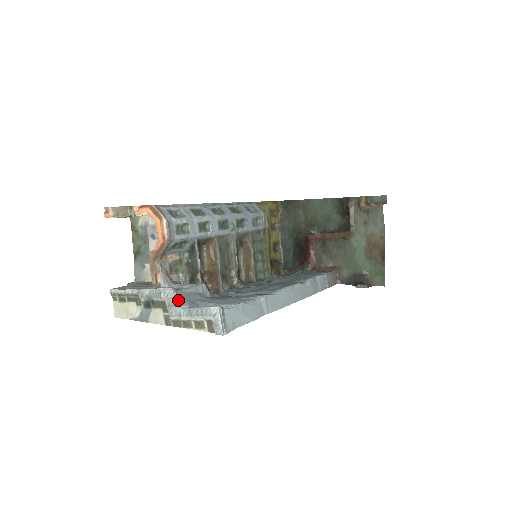
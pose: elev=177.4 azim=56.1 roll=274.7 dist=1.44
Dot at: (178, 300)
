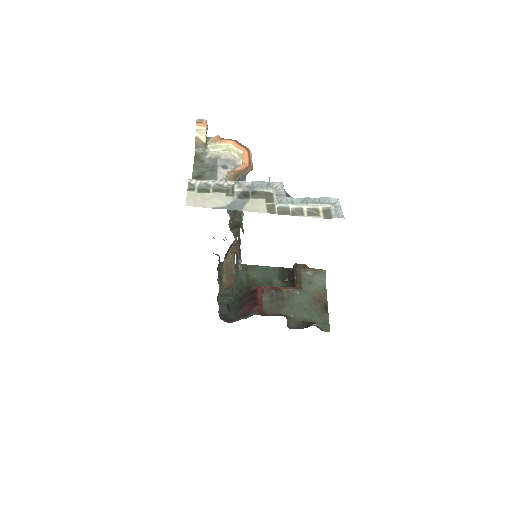
Dot at: (287, 193)
